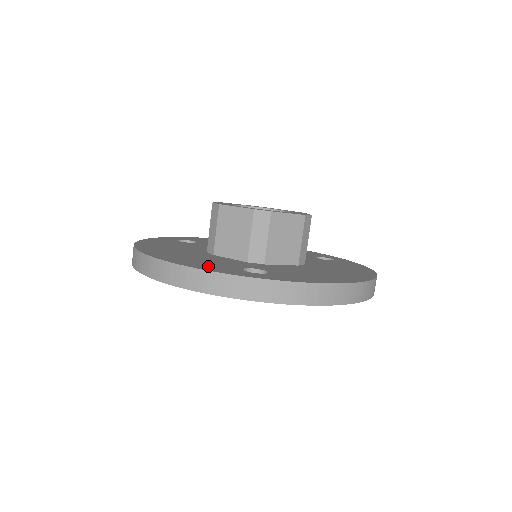
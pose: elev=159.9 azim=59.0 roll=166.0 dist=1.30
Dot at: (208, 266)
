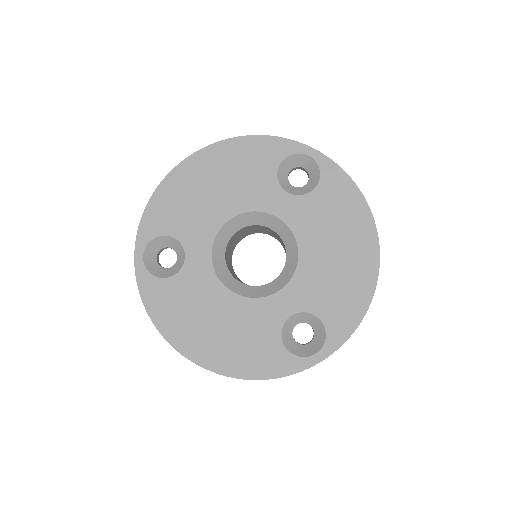
Dot at: occluded
